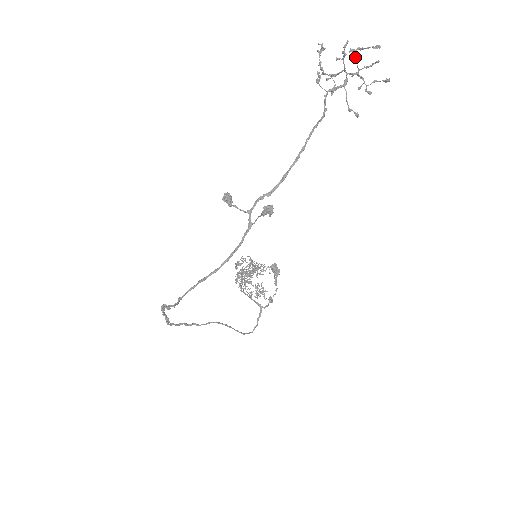
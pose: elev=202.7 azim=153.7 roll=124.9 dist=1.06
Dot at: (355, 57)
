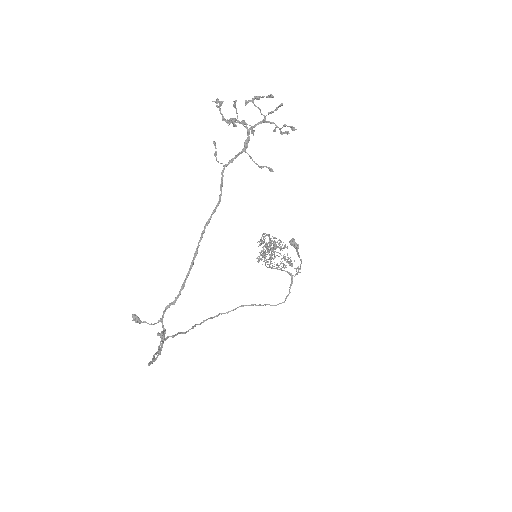
Dot at: (255, 106)
